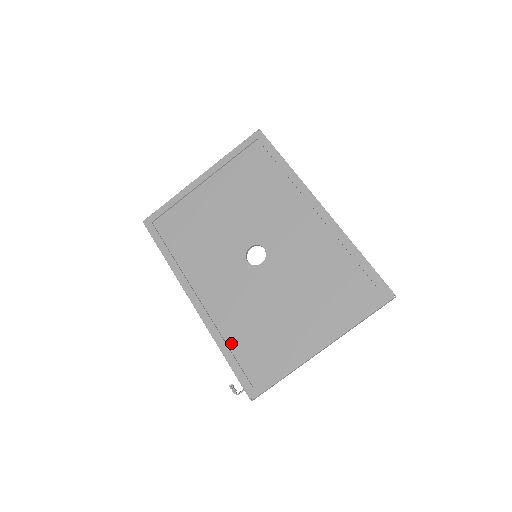
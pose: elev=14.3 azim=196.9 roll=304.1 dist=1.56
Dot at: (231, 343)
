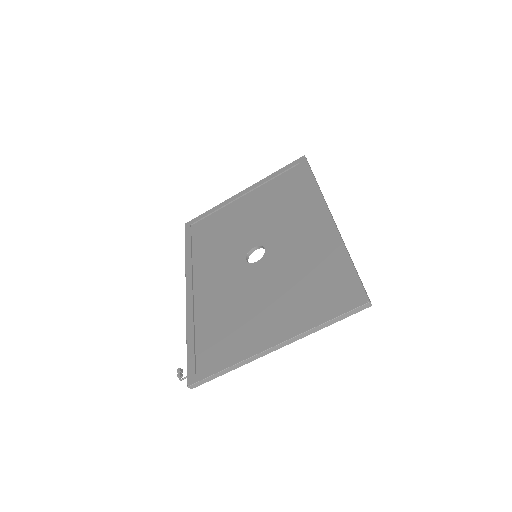
Dot at: (198, 329)
